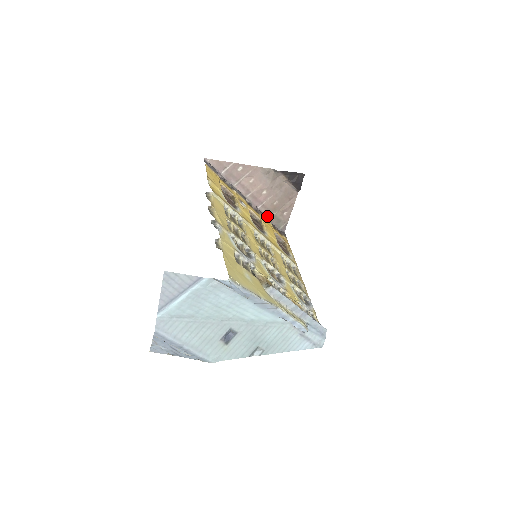
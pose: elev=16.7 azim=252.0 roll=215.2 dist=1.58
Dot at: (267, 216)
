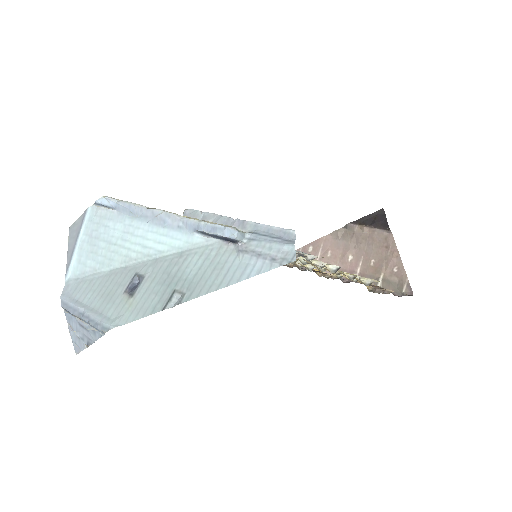
Dot at: occluded
